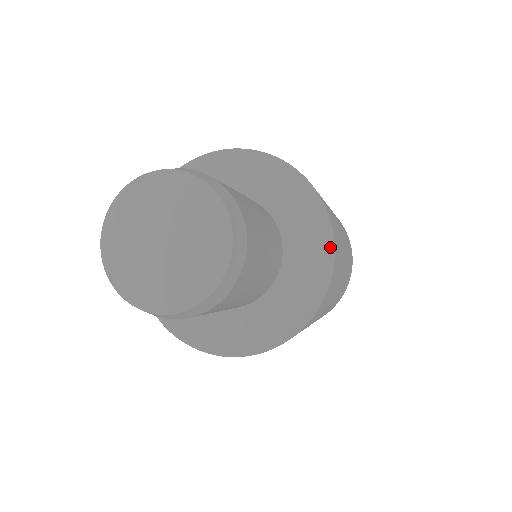
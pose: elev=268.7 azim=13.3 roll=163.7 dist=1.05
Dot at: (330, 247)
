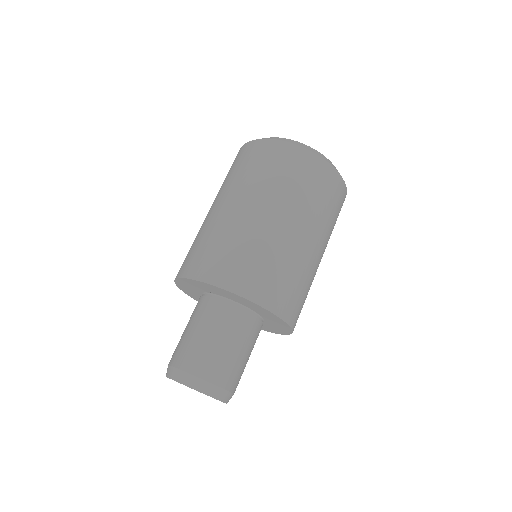
Dot at: (266, 310)
